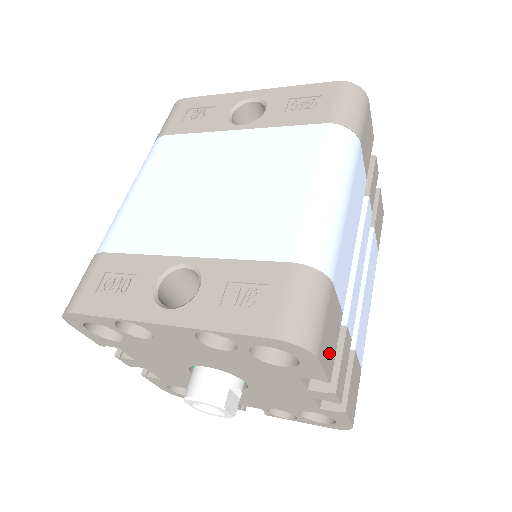
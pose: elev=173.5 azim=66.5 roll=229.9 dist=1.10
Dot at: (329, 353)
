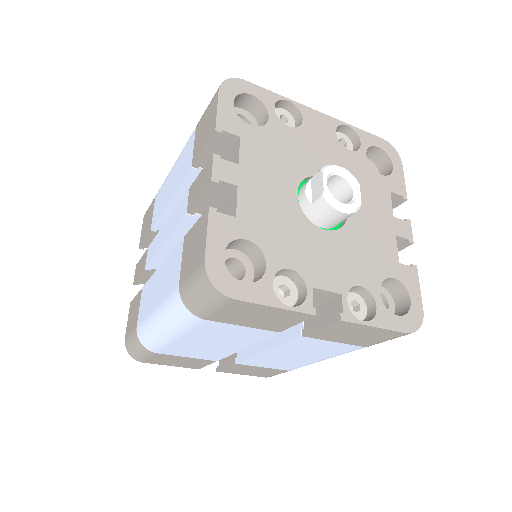
Dot at: occluded
